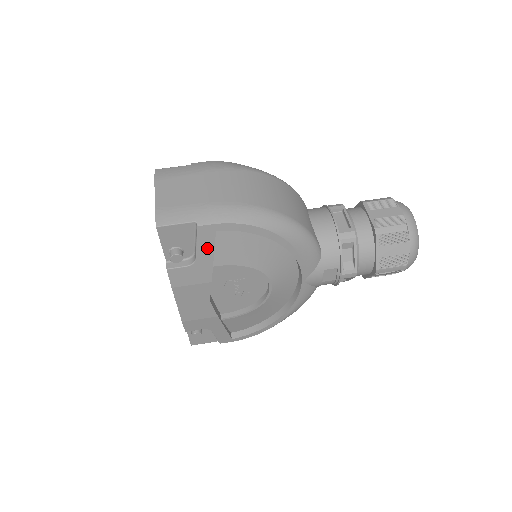
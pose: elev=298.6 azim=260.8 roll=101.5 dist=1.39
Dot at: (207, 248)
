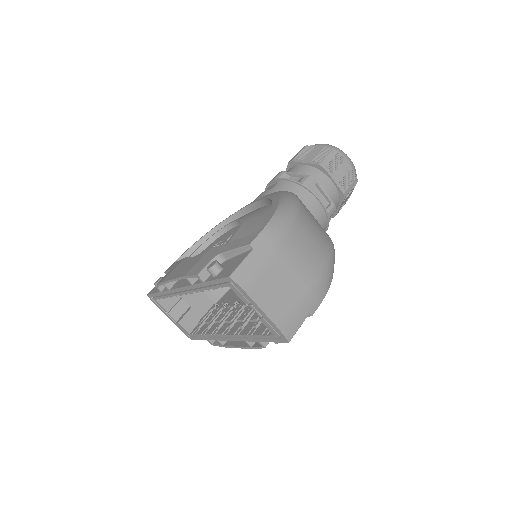
Dot at: occluded
